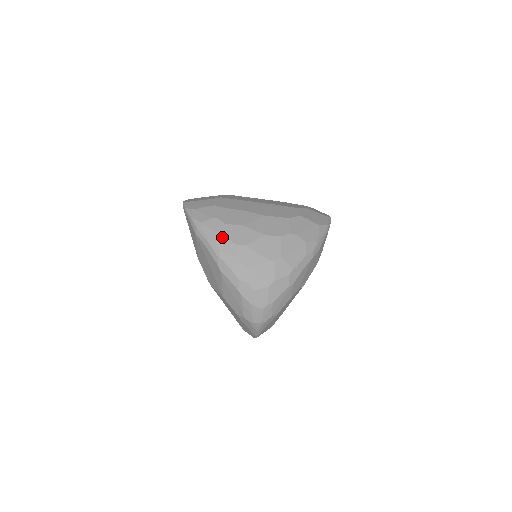
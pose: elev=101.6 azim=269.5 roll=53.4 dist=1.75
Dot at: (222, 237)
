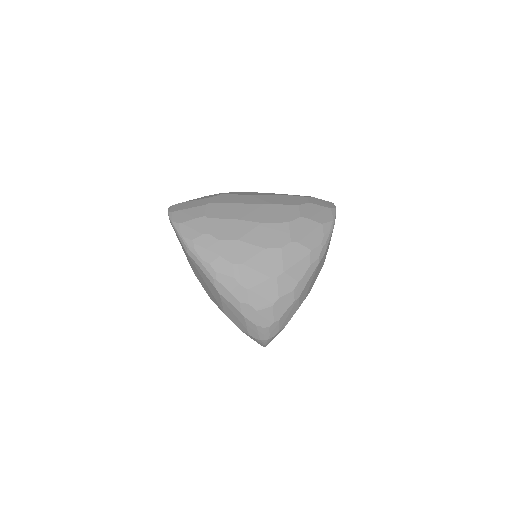
Dot at: (216, 257)
